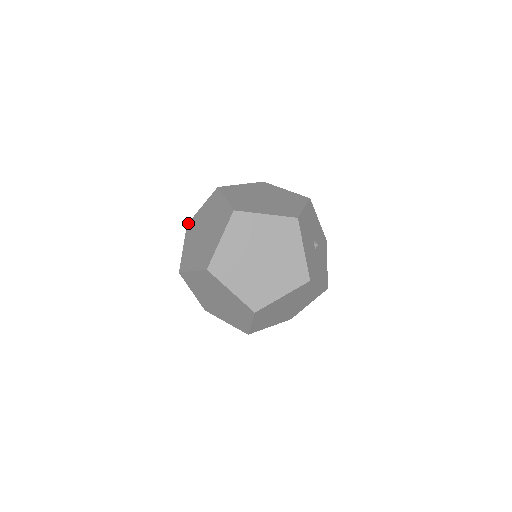
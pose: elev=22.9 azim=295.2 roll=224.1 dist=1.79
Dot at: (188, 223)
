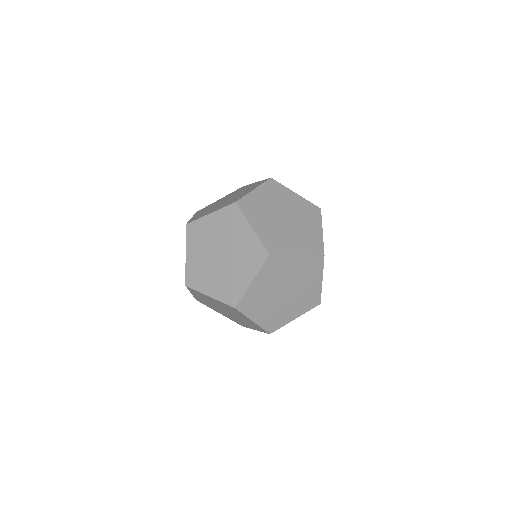
Dot at: (188, 224)
